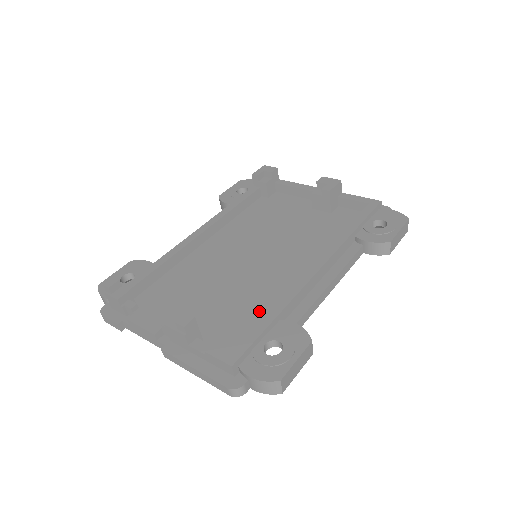
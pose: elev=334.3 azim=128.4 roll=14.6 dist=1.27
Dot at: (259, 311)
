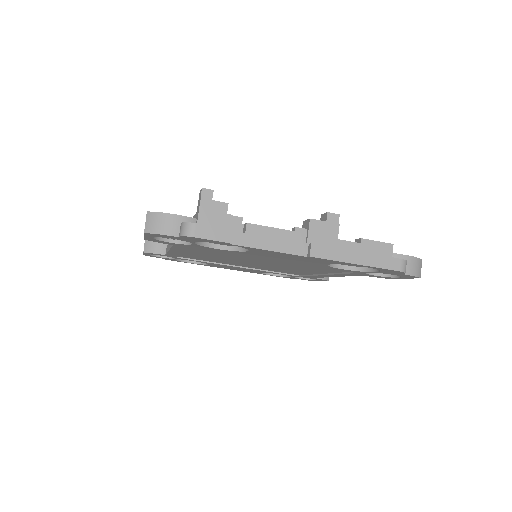
Dot at: occluded
